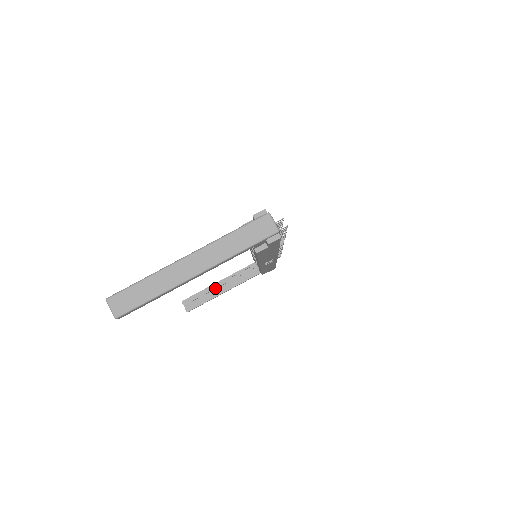
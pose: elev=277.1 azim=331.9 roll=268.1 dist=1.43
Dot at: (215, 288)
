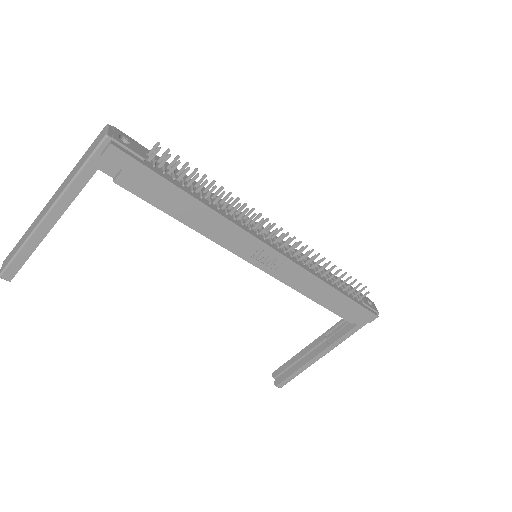
Dot at: (306, 352)
